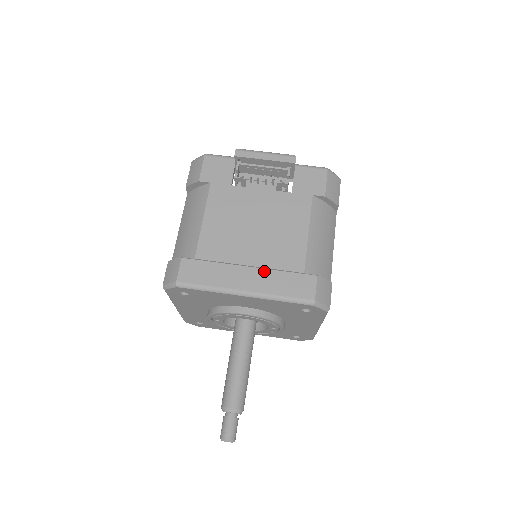
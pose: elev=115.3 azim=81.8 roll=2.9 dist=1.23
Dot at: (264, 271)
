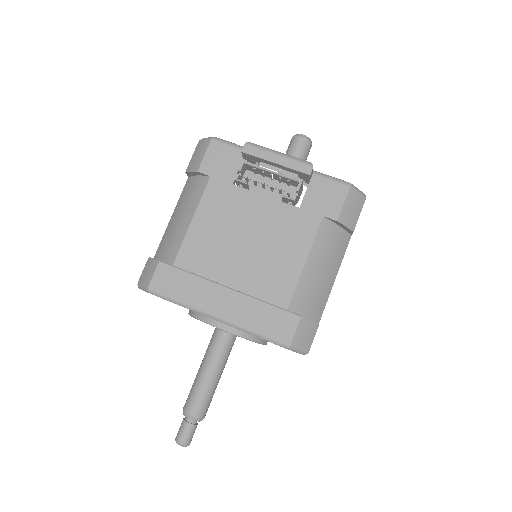
Dot at: (244, 297)
